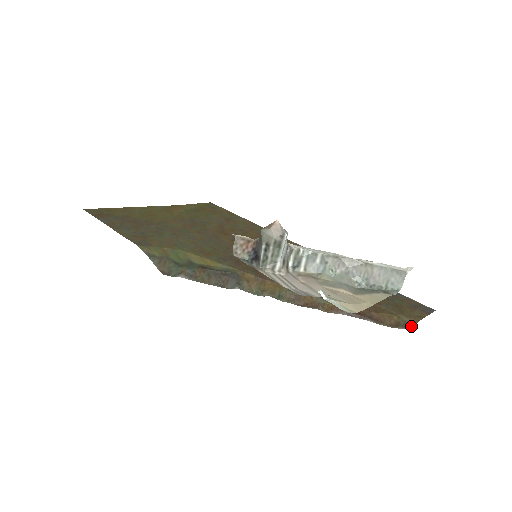
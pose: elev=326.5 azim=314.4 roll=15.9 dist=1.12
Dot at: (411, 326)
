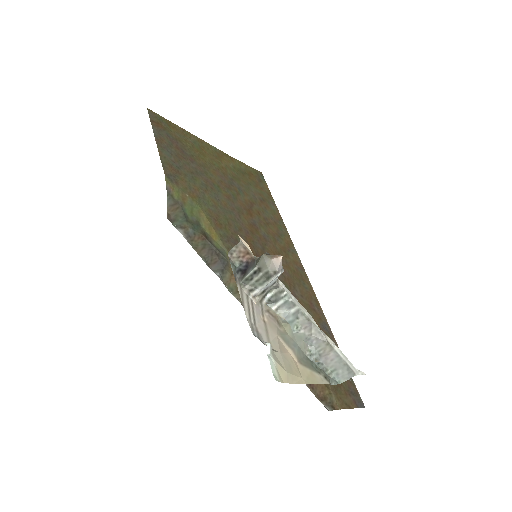
Dot at: (333, 408)
